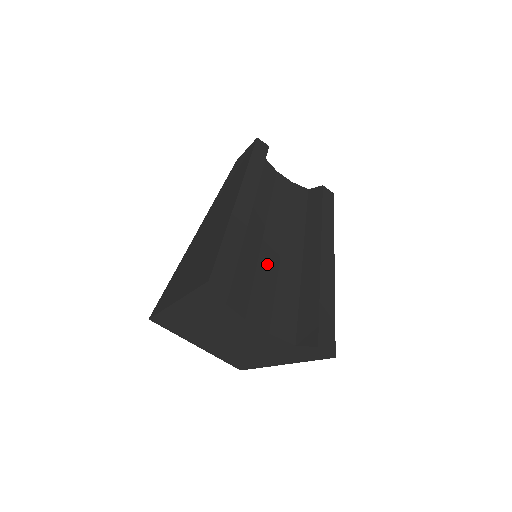
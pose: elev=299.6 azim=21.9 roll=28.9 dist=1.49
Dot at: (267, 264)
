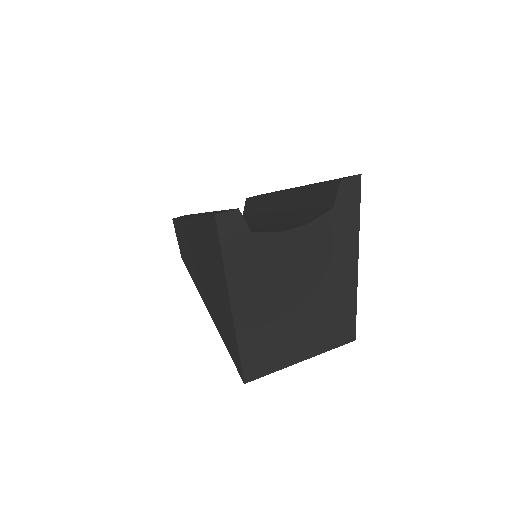
Dot at: occluded
